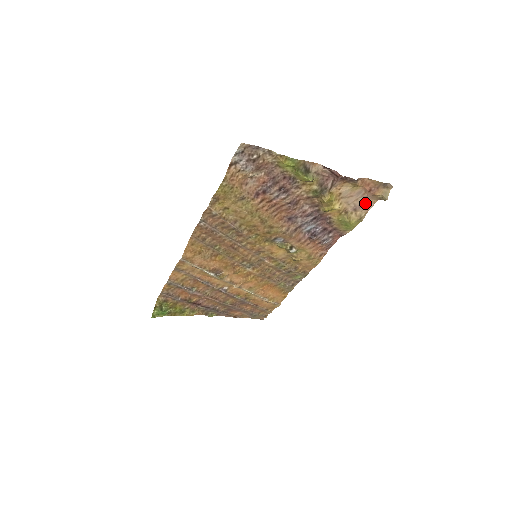
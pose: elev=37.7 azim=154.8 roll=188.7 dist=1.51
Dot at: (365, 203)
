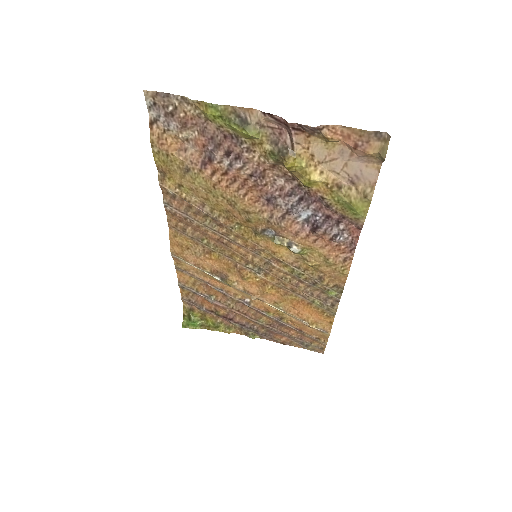
Dot at: (363, 170)
